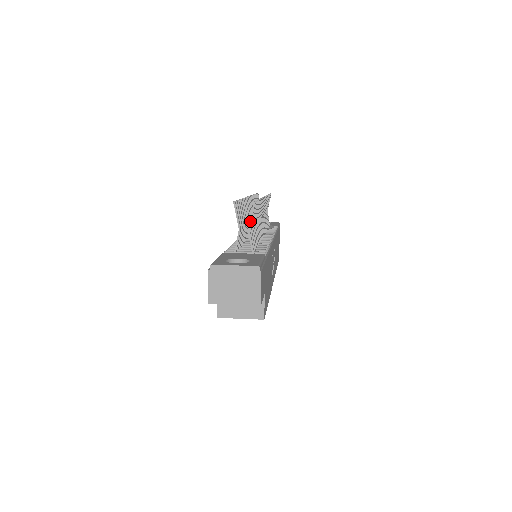
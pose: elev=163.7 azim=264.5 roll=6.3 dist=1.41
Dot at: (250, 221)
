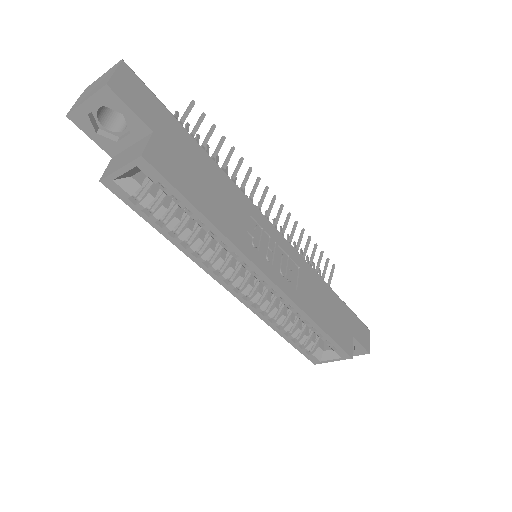
Dot at: (183, 115)
